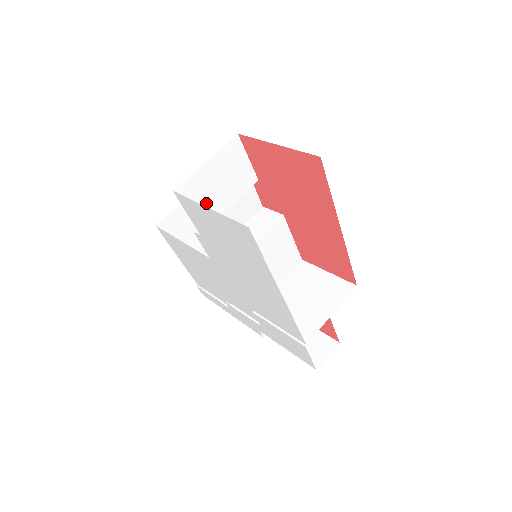
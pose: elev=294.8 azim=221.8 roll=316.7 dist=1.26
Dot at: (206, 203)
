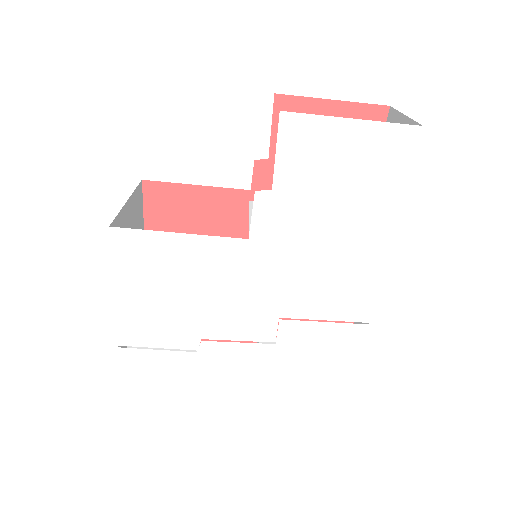
Dot at: occluded
